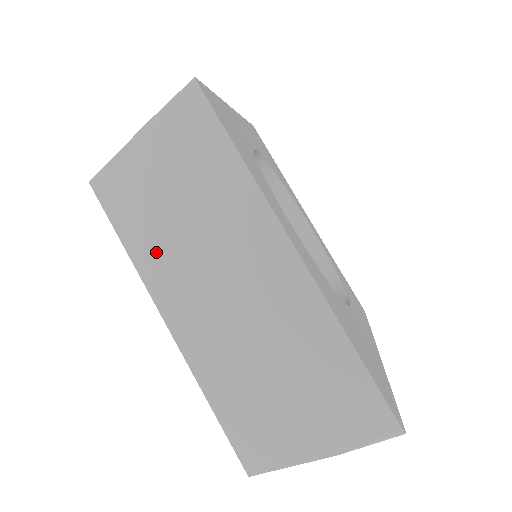
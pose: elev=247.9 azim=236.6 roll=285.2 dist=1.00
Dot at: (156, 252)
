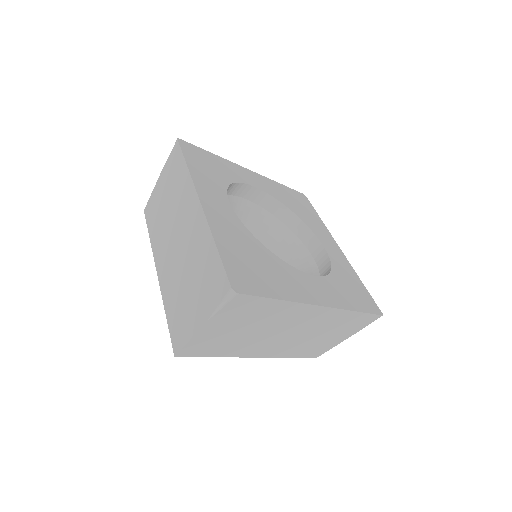
Dot at: (158, 233)
